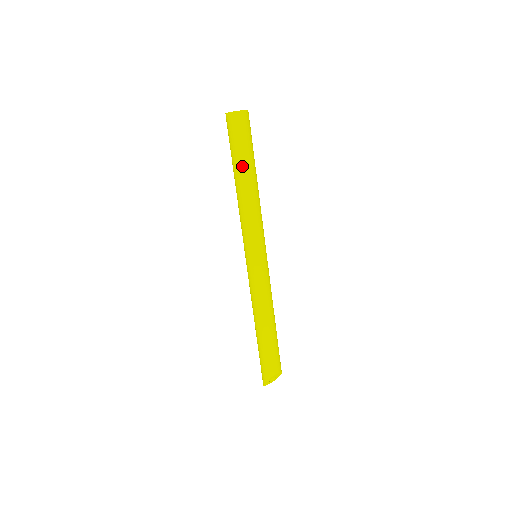
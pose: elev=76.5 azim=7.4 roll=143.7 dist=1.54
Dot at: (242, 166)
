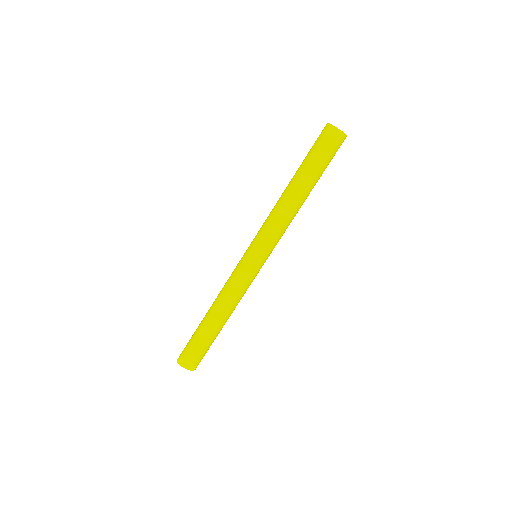
Dot at: (301, 172)
